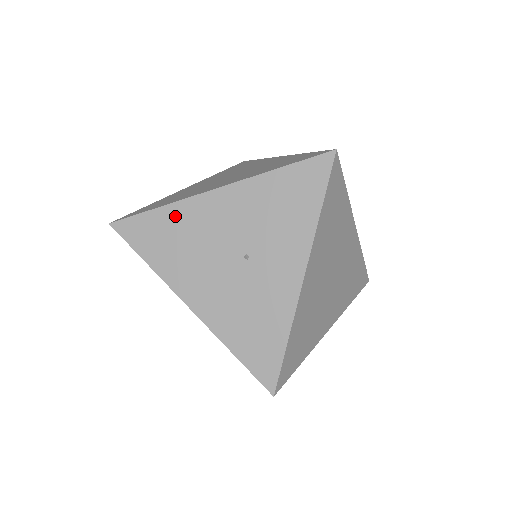
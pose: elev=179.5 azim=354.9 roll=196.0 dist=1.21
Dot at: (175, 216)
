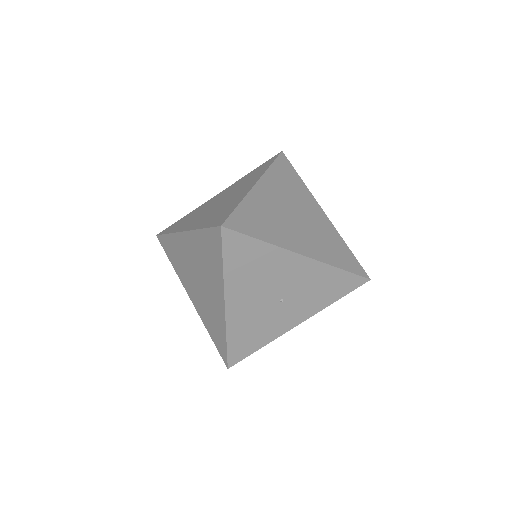
Dot at: (267, 253)
